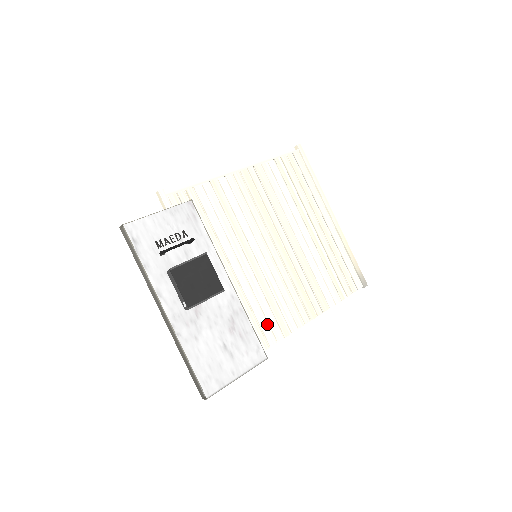
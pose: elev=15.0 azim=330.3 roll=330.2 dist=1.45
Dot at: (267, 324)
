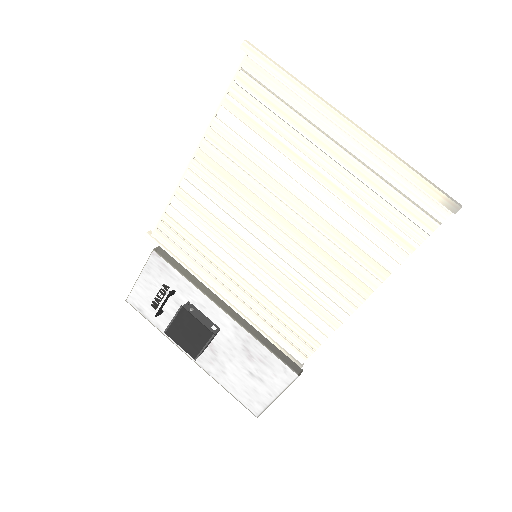
Dot at: (307, 321)
